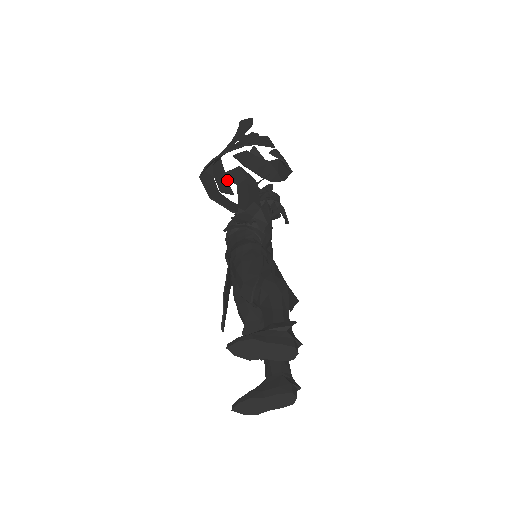
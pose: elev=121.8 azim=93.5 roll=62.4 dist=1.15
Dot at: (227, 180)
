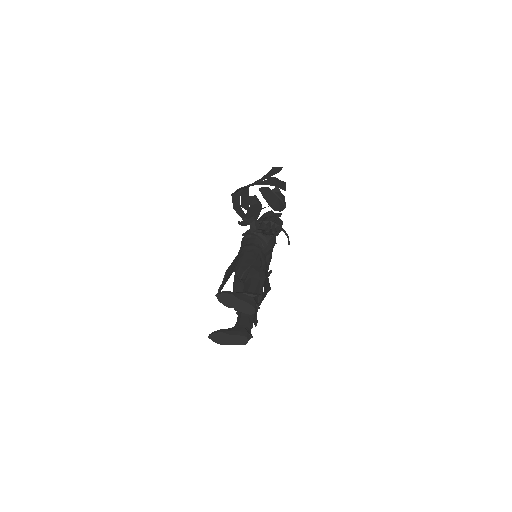
Dot at: occluded
